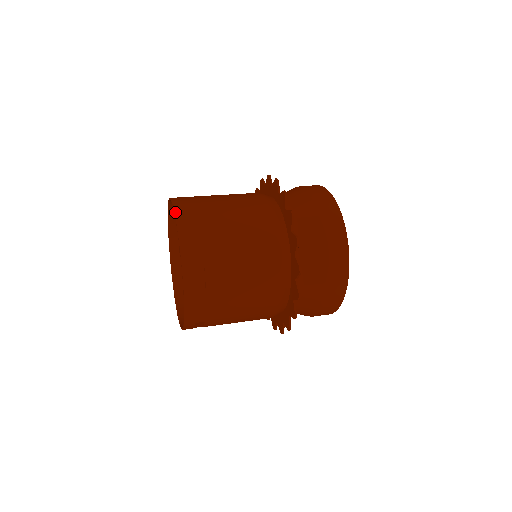
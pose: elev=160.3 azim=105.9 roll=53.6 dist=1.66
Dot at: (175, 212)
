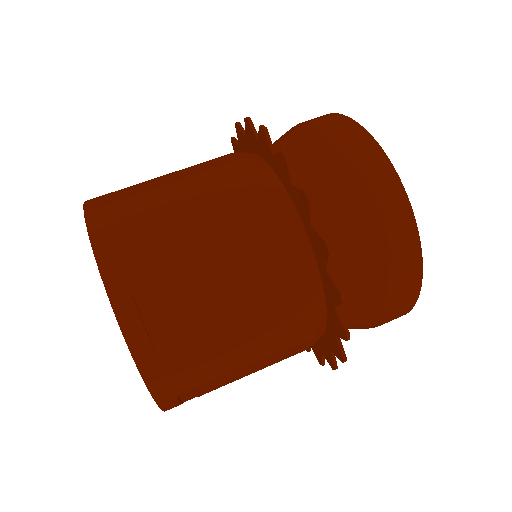
Dot at: (85, 215)
